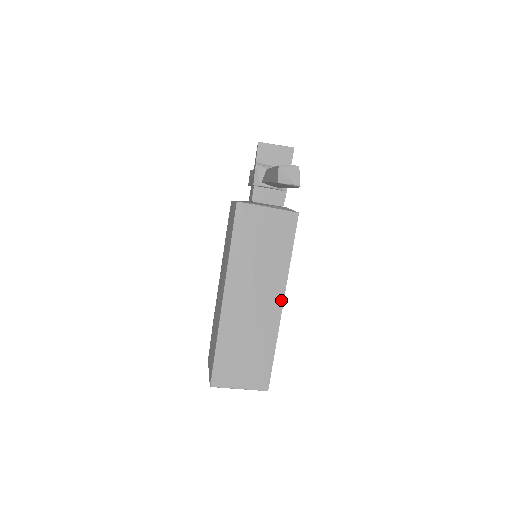
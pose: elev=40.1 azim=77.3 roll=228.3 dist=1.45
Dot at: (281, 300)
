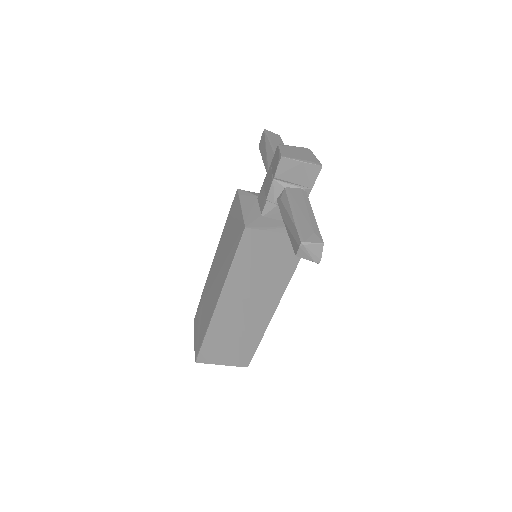
Dot at: (274, 307)
